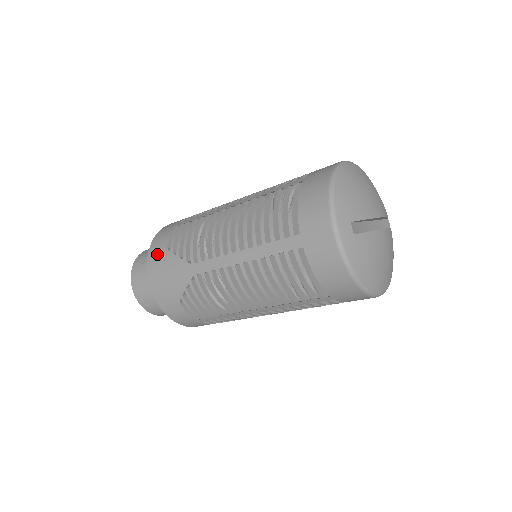
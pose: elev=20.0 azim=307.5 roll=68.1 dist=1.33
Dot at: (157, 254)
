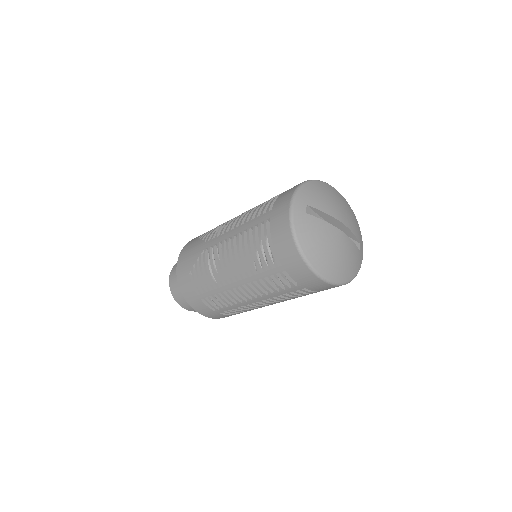
Dot at: (192, 241)
